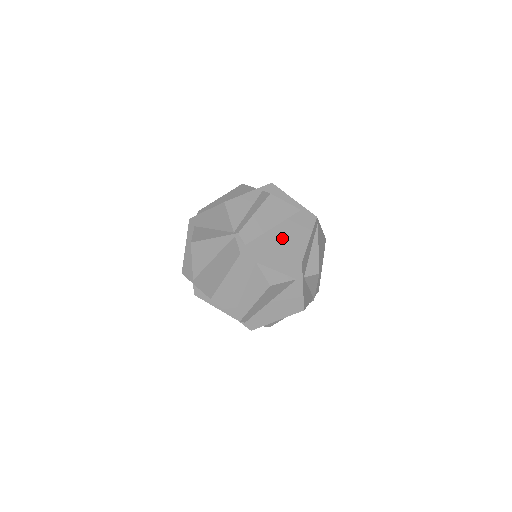
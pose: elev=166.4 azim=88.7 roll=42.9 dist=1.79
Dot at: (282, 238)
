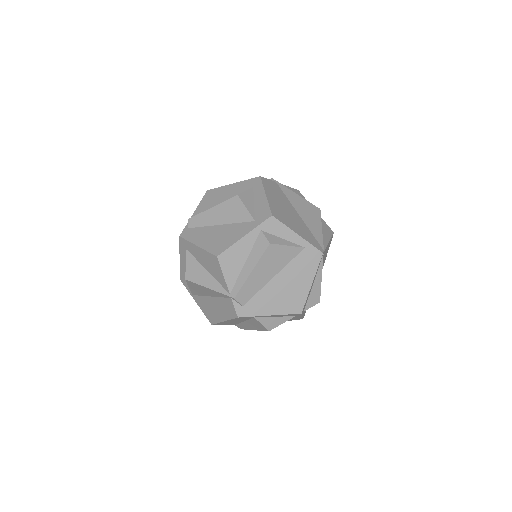
Dot at: (282, 289)
